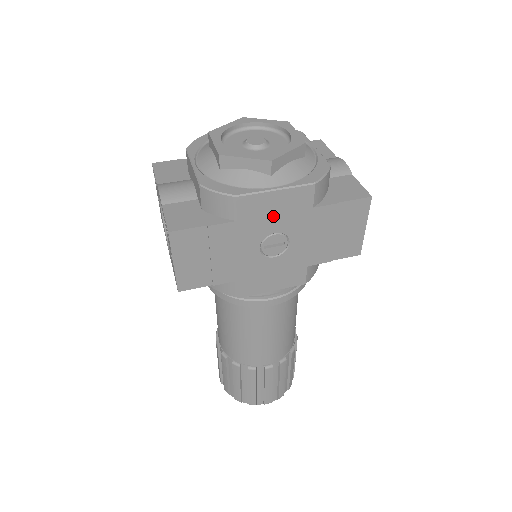
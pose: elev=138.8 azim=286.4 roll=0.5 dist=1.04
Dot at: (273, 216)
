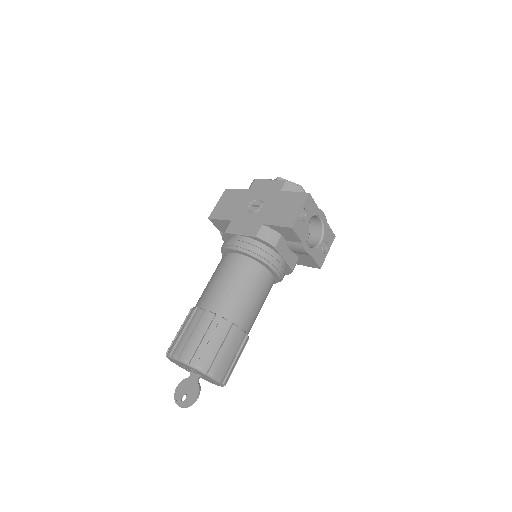
Dot at: (263, 191)
